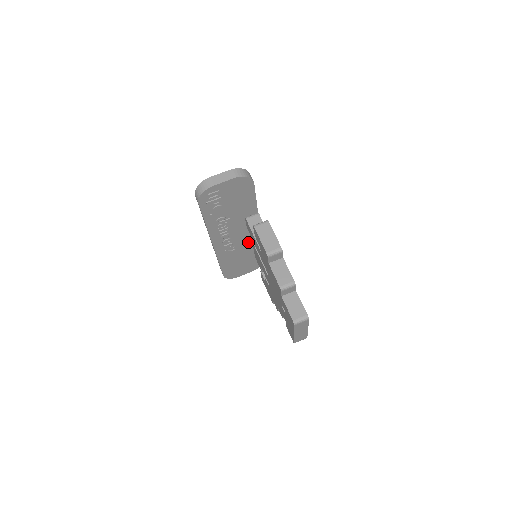
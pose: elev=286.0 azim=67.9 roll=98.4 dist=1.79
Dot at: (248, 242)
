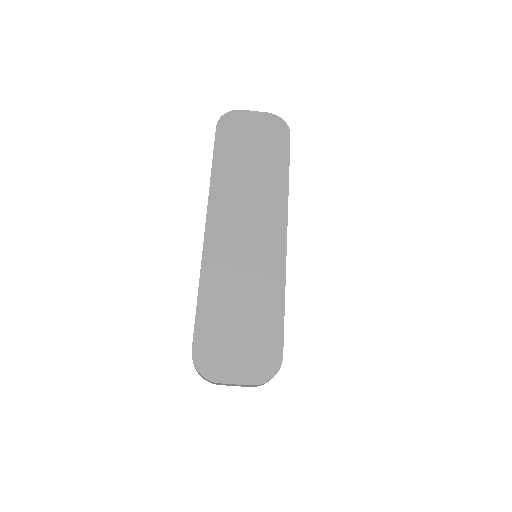
Dot at: occluded
